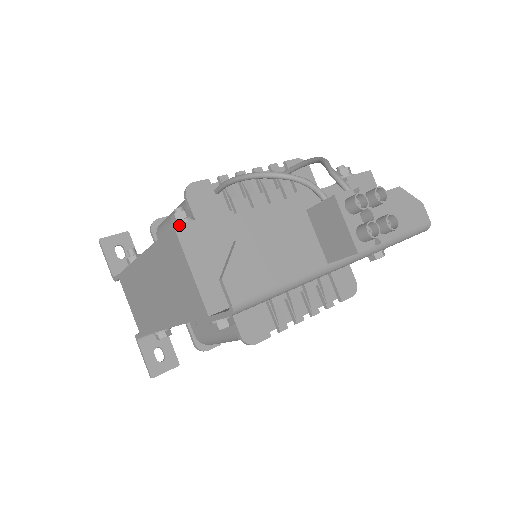
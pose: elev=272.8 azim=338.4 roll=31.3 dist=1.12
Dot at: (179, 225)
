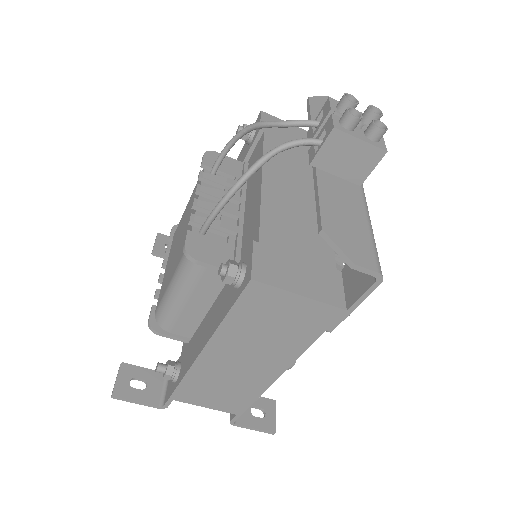
Dot at: (252, 274)
